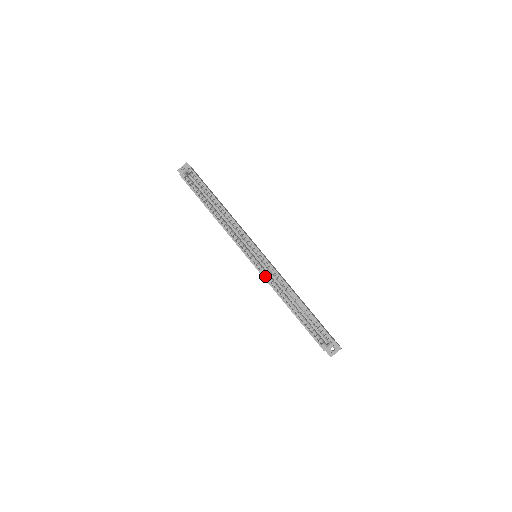
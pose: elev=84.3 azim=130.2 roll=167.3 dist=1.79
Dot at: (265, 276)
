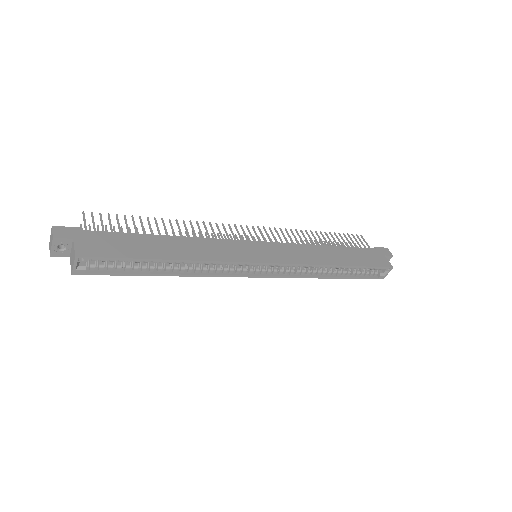
Dot at: (286, 272)
